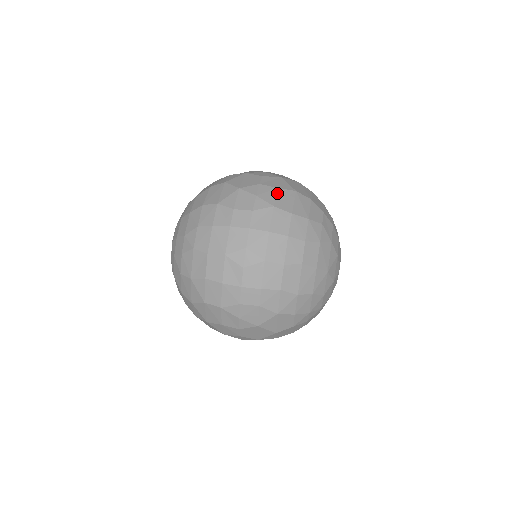
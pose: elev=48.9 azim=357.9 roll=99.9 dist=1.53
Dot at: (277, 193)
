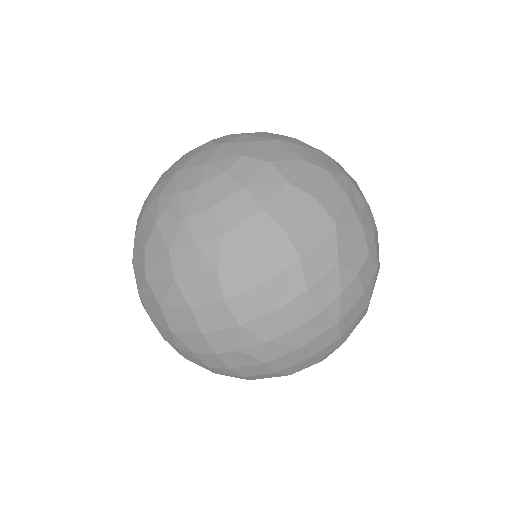
Dot at: (357, 302)
